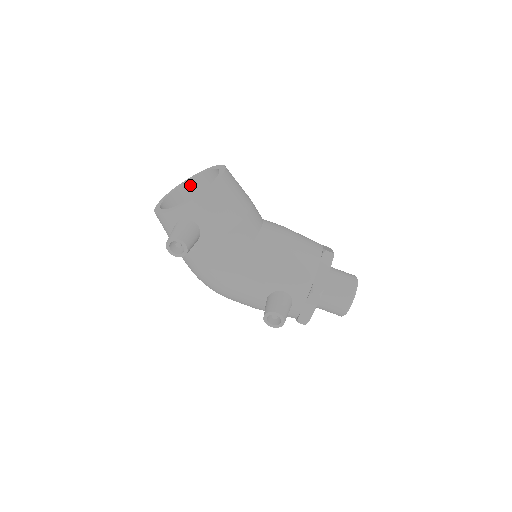
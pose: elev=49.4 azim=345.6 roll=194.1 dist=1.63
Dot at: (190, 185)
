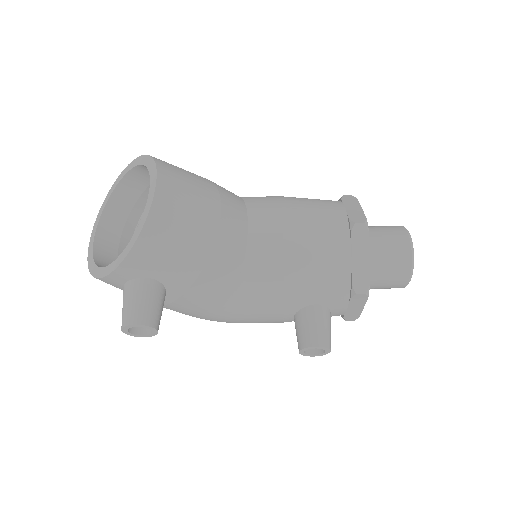
Dot at: (121, 193)
